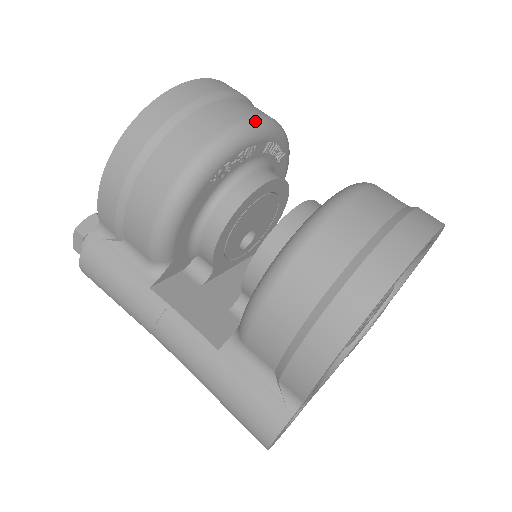
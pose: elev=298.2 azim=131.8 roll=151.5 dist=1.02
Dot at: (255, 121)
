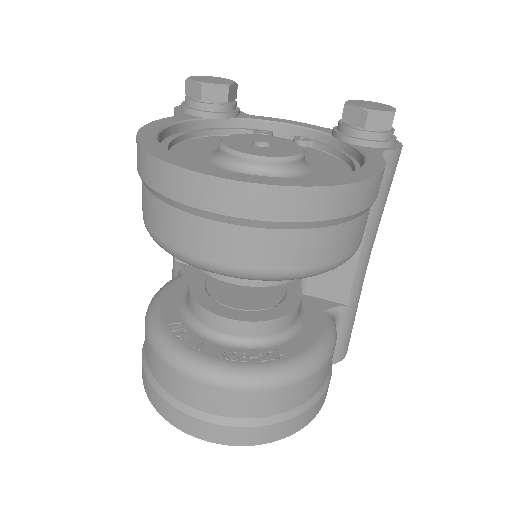
Dot at: (211, 268)
